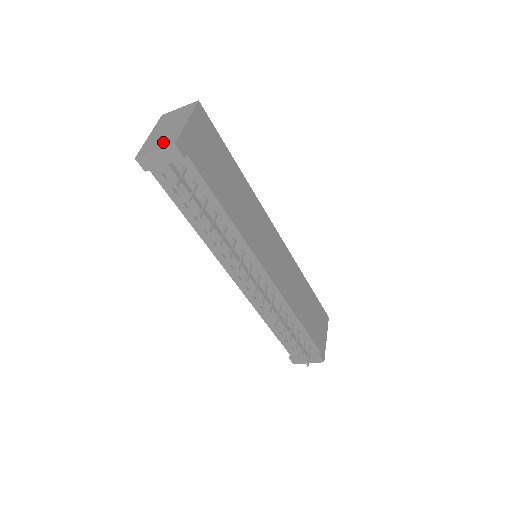
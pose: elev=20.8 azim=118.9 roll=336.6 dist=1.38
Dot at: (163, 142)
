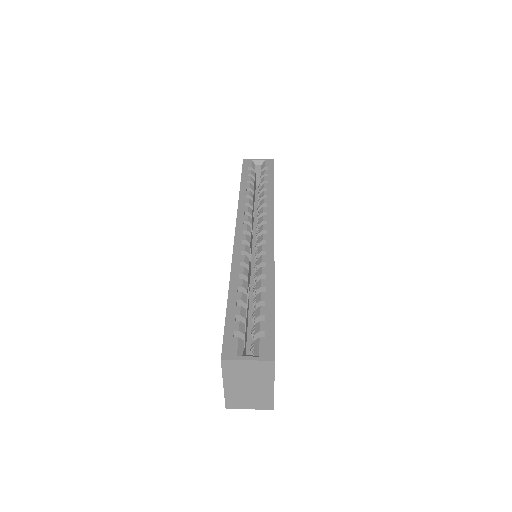
Dot at: (255, 403)
